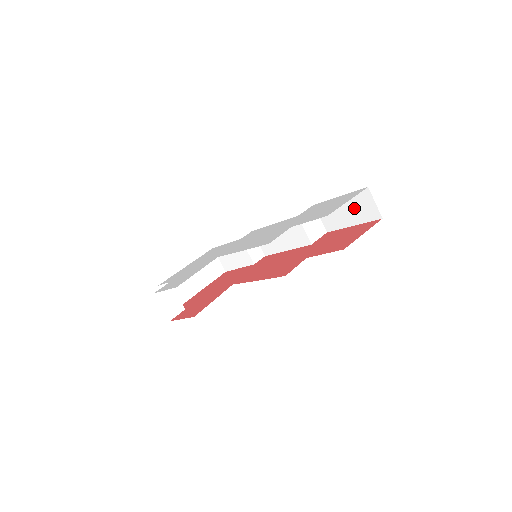
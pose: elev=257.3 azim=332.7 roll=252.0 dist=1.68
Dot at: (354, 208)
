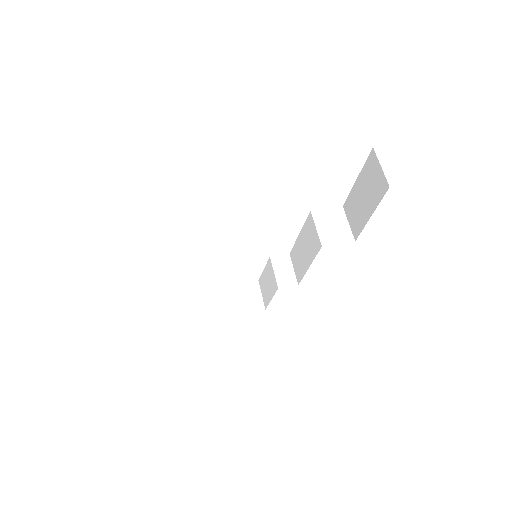
Dot at: (368, 188)
